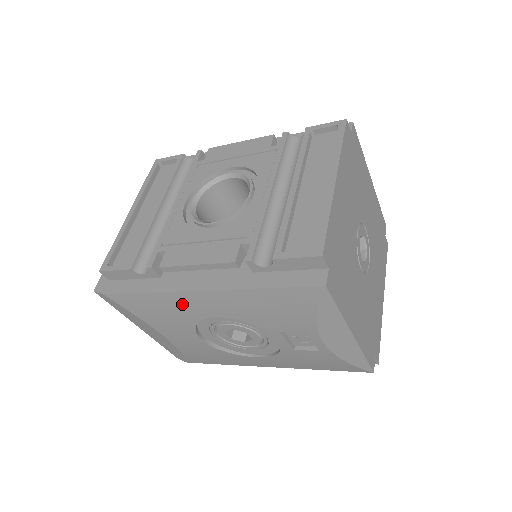
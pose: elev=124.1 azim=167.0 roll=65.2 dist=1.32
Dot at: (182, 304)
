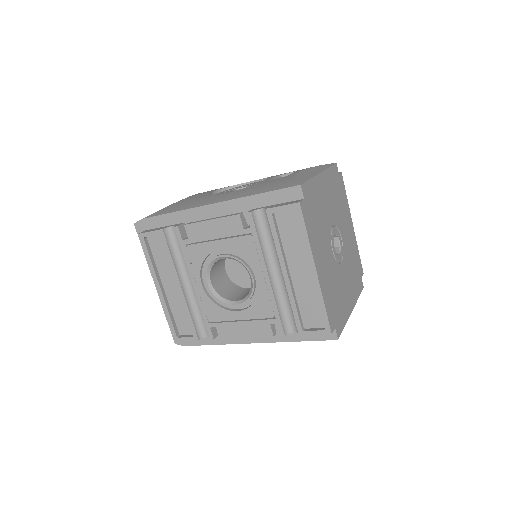
Dot at: occluded
